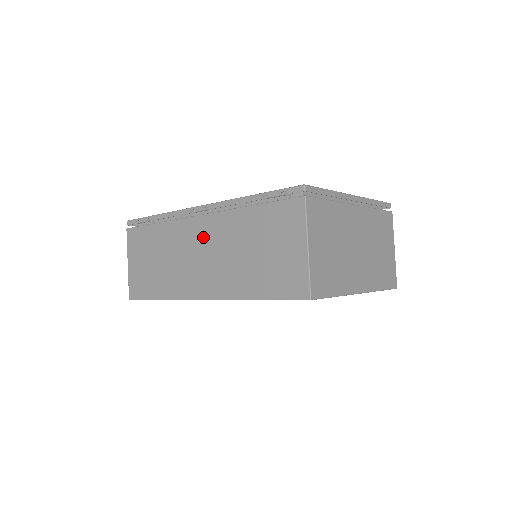
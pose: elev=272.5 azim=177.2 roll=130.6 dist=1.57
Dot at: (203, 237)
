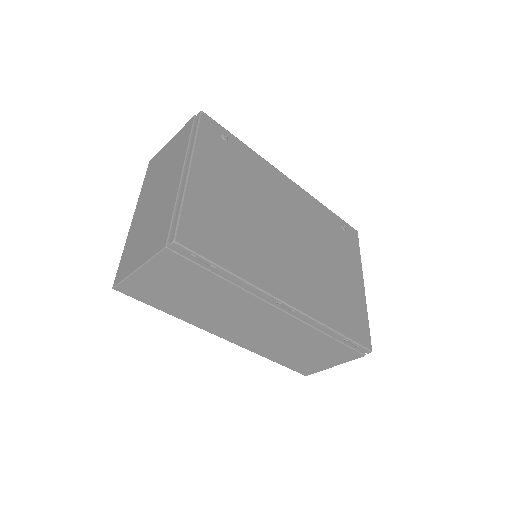
Dot at: (269, 321)
